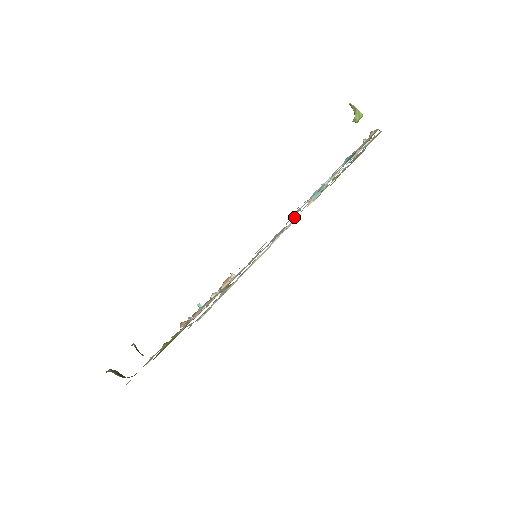
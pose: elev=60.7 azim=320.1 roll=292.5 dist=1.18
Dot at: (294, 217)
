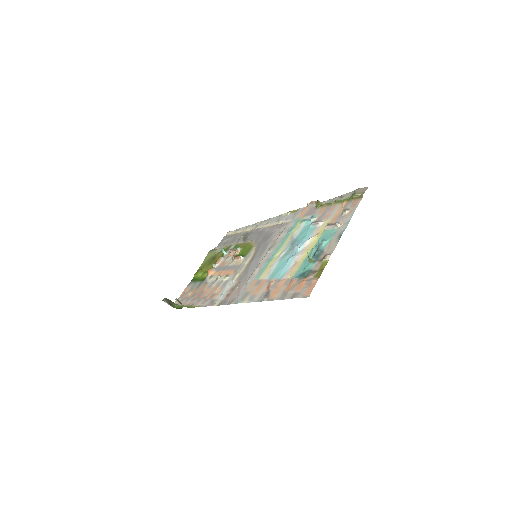
Dot at: (287, 233)
